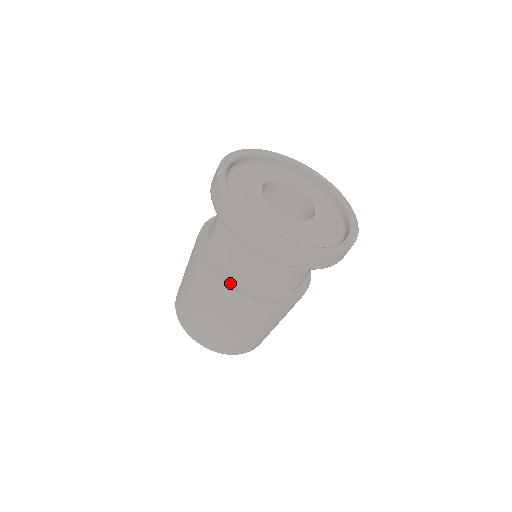
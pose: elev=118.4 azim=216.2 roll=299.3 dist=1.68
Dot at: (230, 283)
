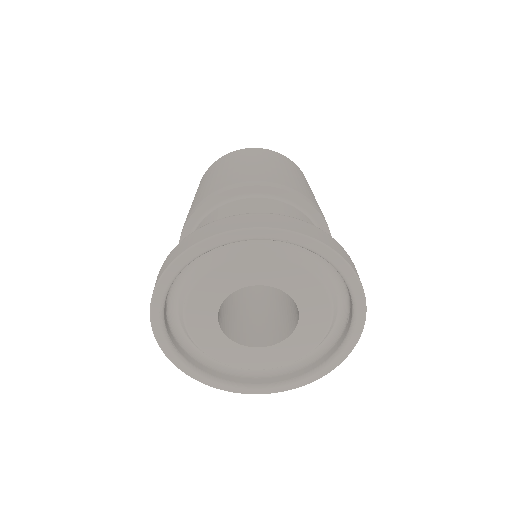
Dot at: occluded
